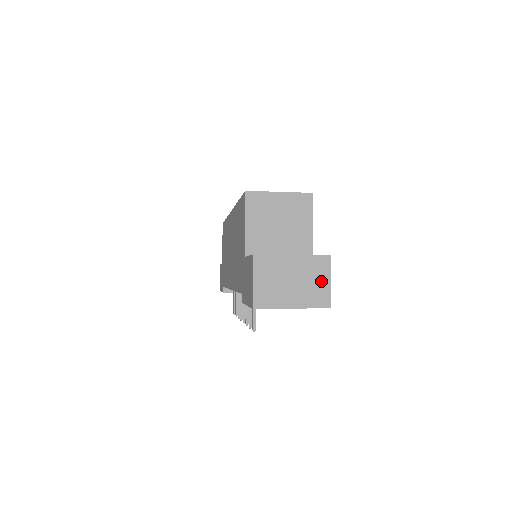
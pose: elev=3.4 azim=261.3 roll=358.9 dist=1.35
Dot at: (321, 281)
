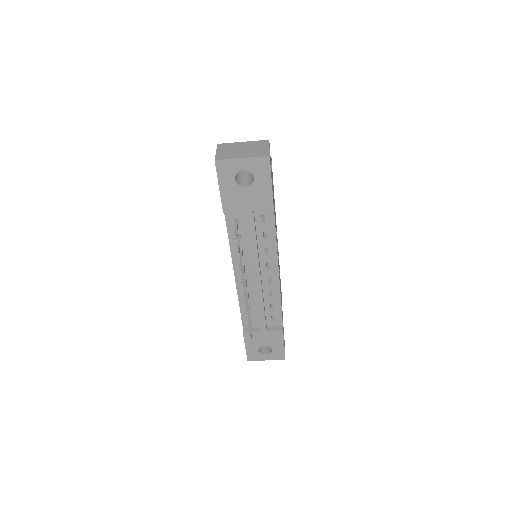
Dot at: (263, 148)
